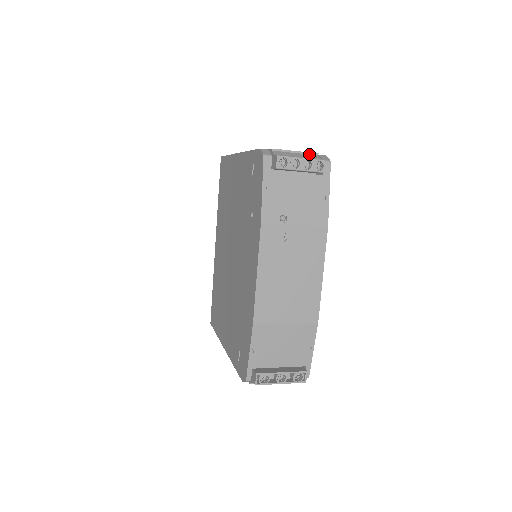
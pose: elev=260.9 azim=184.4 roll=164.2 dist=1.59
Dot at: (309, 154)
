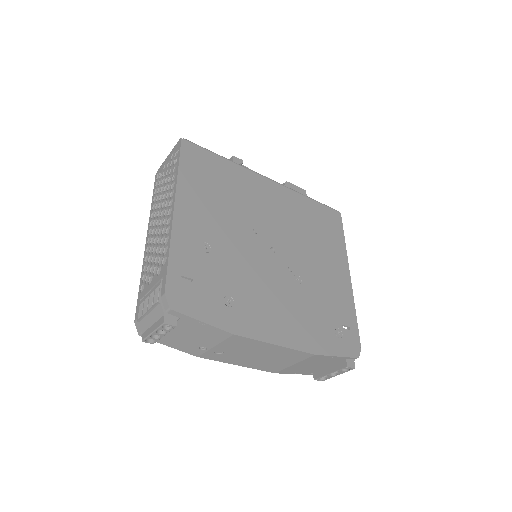
Dot at: (155, 307)
